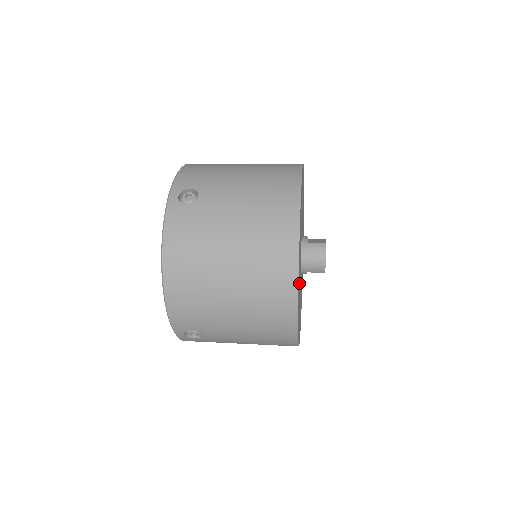
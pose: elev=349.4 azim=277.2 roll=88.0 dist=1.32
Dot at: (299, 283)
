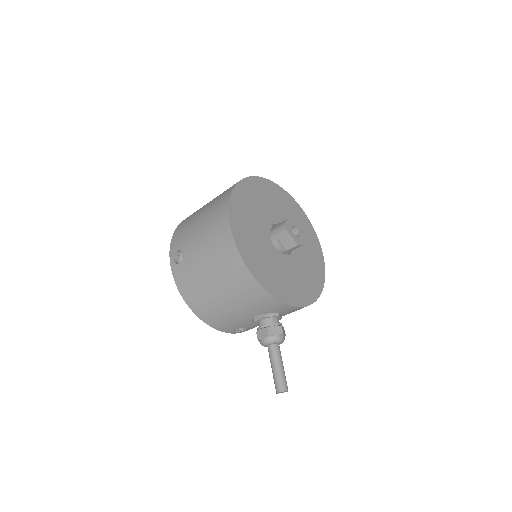
Dot at: (248, 206)
